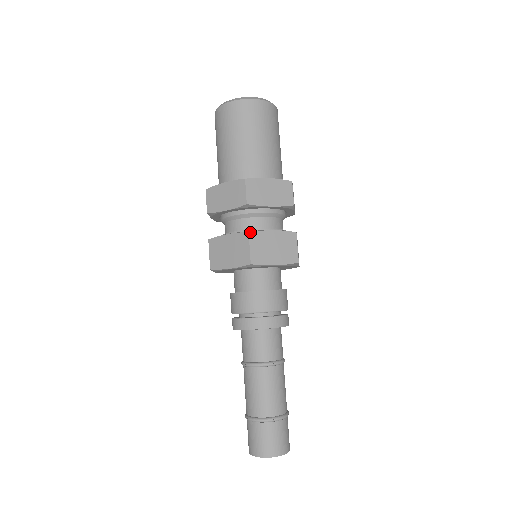
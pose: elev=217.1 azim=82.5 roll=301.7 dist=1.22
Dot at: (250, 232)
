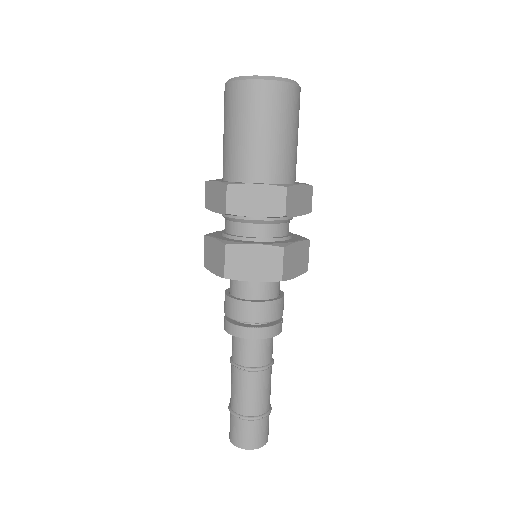
Dot at: (285, 247)
